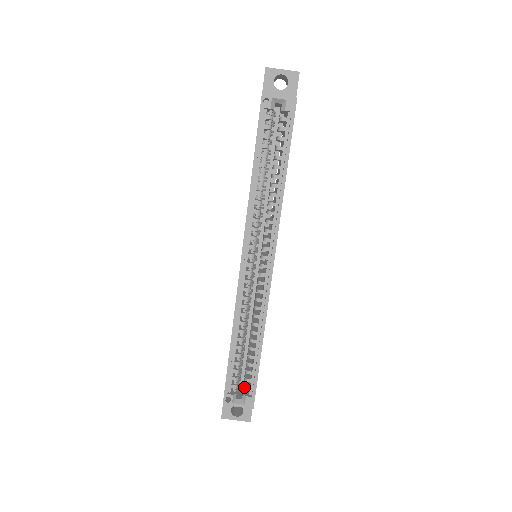
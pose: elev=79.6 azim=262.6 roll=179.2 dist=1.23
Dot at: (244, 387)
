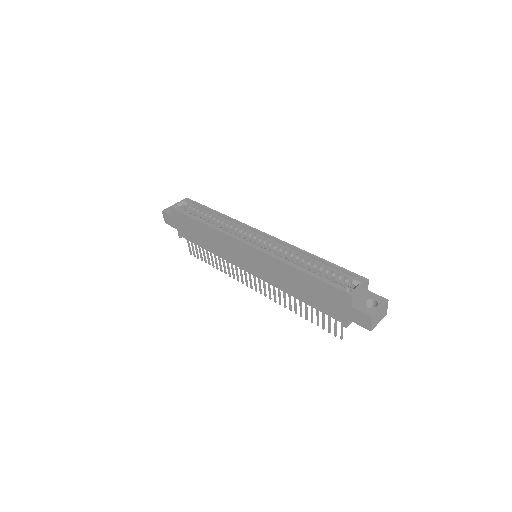
Dot at: (346, 281)
